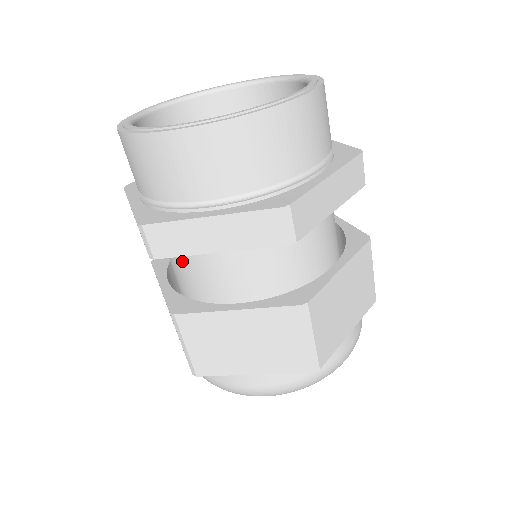
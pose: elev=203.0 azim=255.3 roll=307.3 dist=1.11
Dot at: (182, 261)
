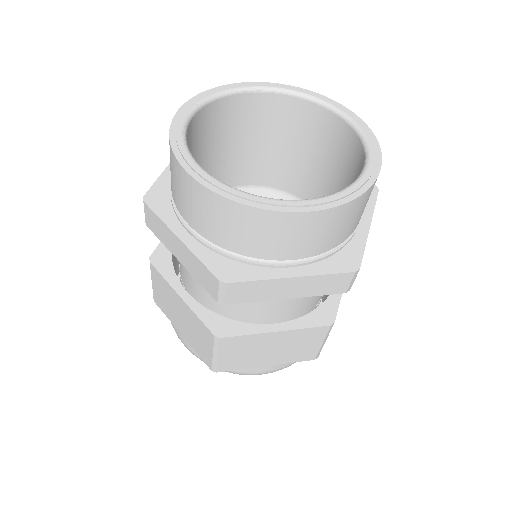
Dot at: occluded
